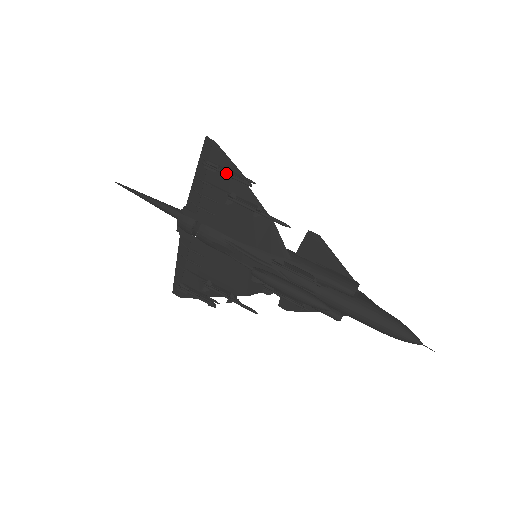
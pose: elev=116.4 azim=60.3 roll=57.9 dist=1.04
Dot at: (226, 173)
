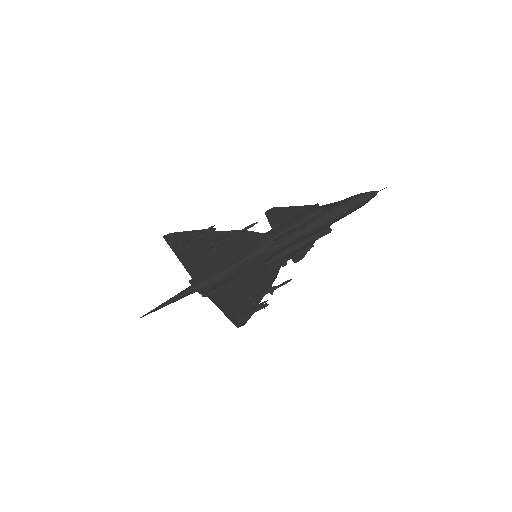
Dot at: (196, 240)
